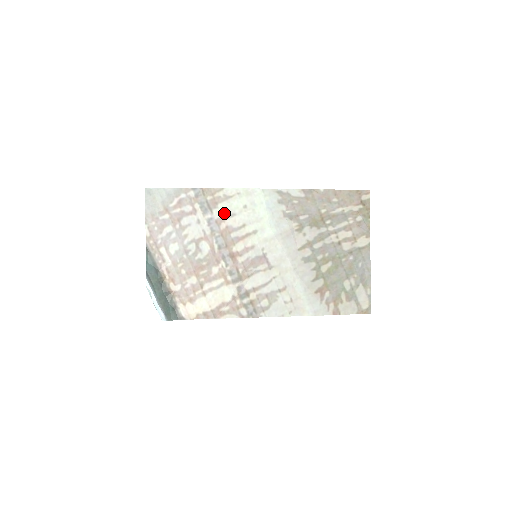
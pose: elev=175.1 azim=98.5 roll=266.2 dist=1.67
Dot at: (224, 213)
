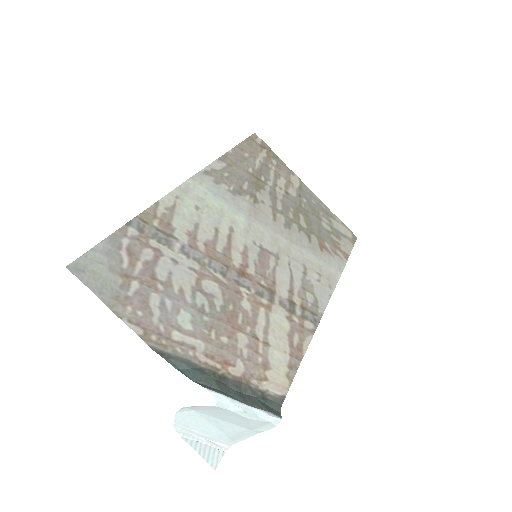
Dot at: (187, 230)
